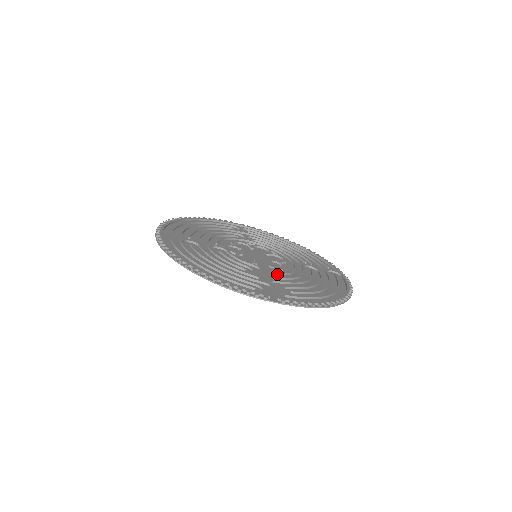
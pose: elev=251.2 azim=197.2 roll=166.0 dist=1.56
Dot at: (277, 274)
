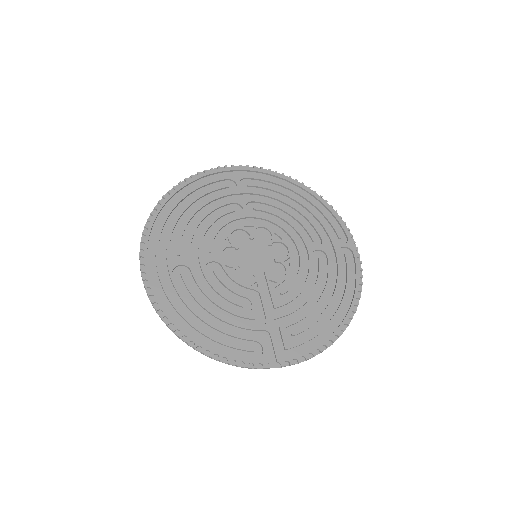
Dot at: (279, 294)
